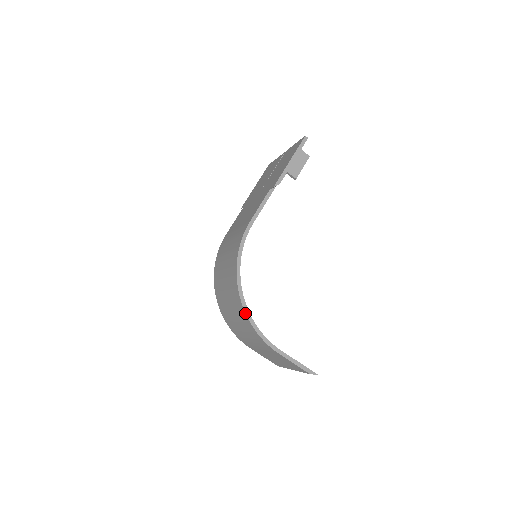
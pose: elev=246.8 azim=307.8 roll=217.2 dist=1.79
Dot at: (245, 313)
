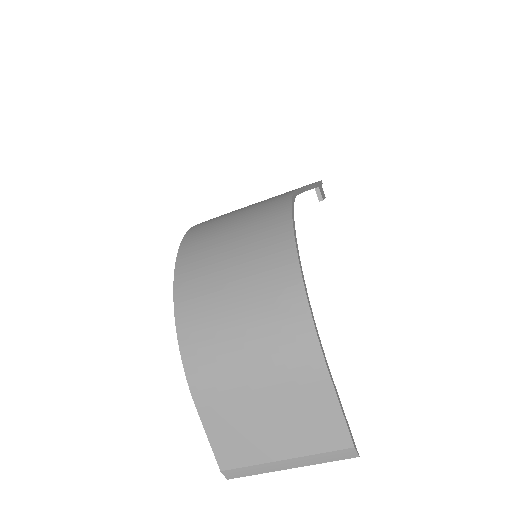
Dot at: (301, 277)
